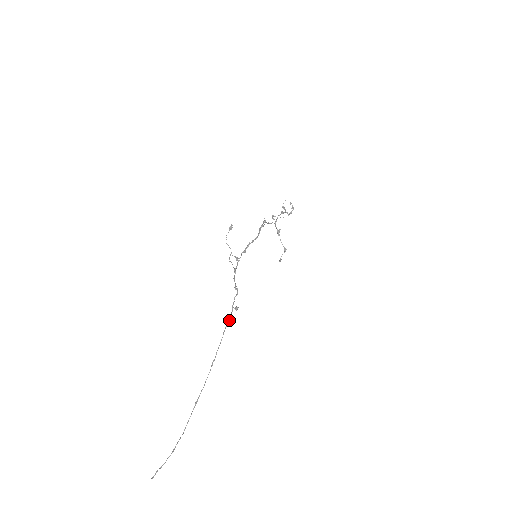
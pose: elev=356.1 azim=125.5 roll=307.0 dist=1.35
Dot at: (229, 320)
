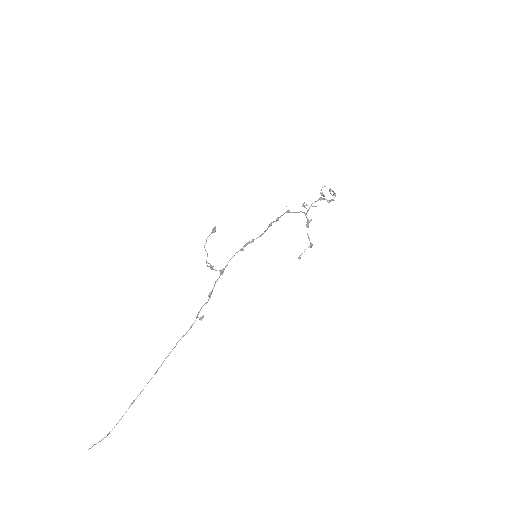
Dot at: (188, 330)
